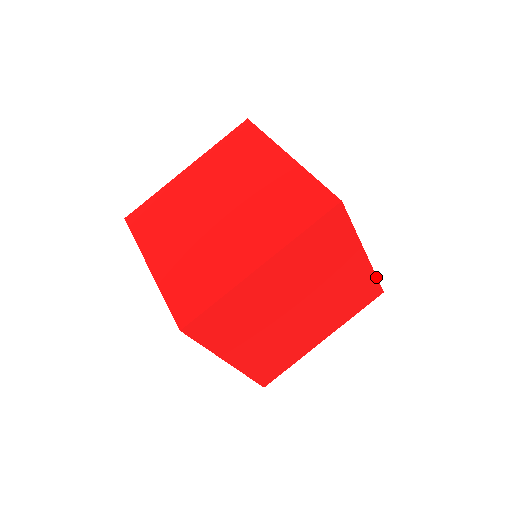
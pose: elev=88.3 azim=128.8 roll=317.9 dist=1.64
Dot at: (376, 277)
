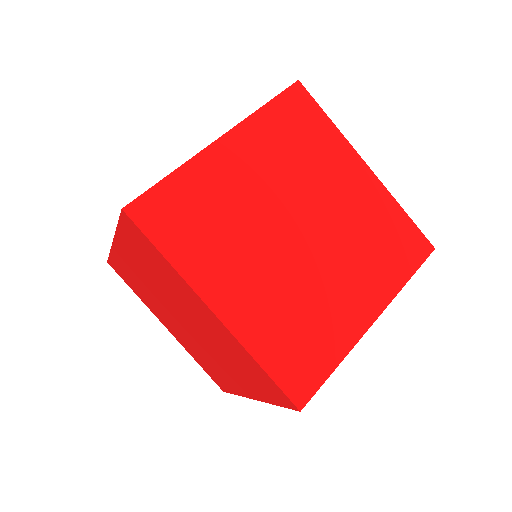
Dot at: (406, 214)
